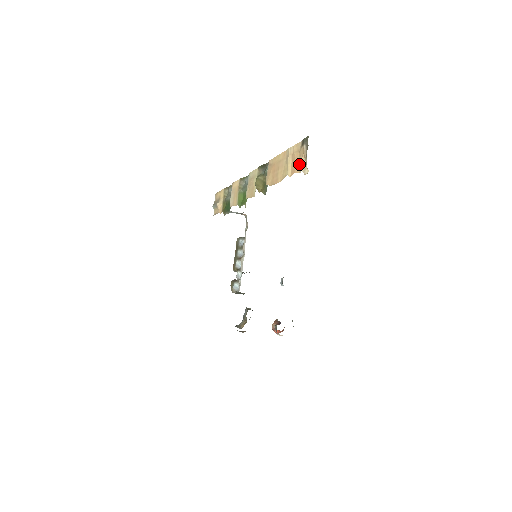
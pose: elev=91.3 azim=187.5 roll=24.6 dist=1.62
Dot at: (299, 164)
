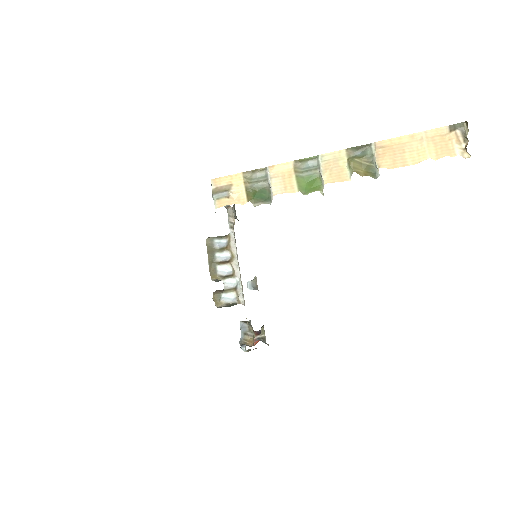
Dot at: (451, 148)
